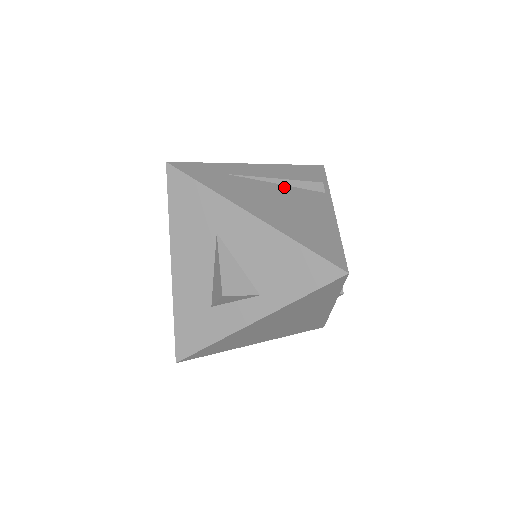
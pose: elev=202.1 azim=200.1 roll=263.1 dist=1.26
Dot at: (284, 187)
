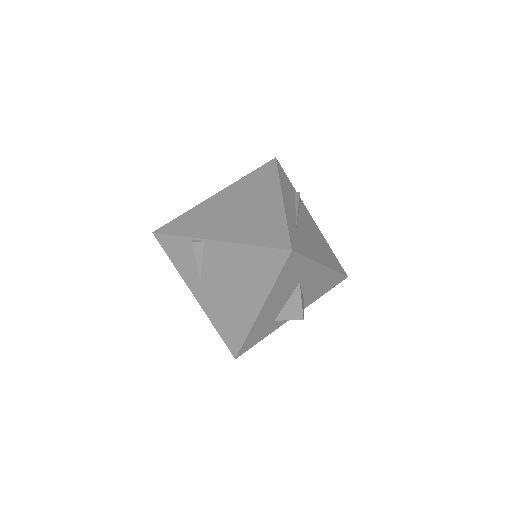
Dot at: (301, 215)
